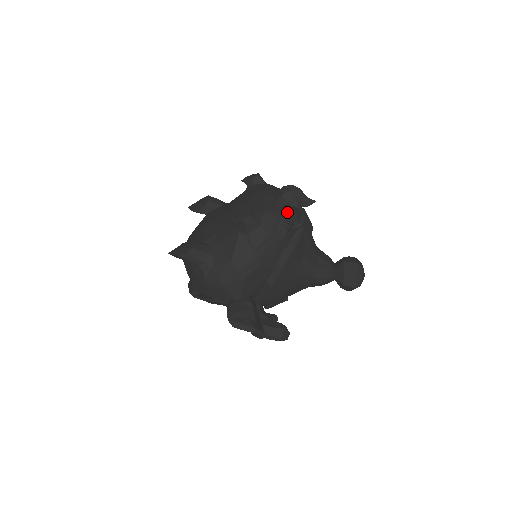
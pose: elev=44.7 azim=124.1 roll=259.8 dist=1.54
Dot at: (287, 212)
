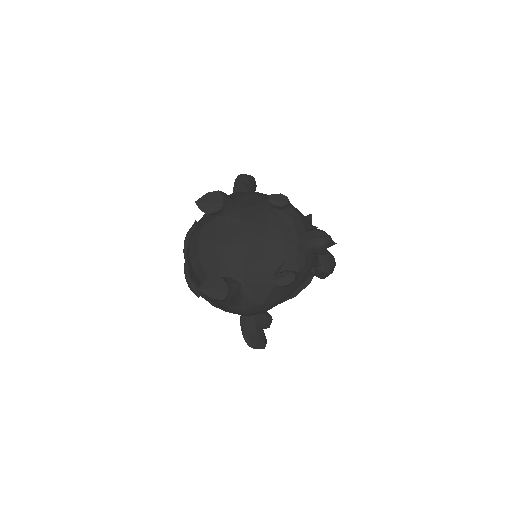
Dot at: (314, 258)
